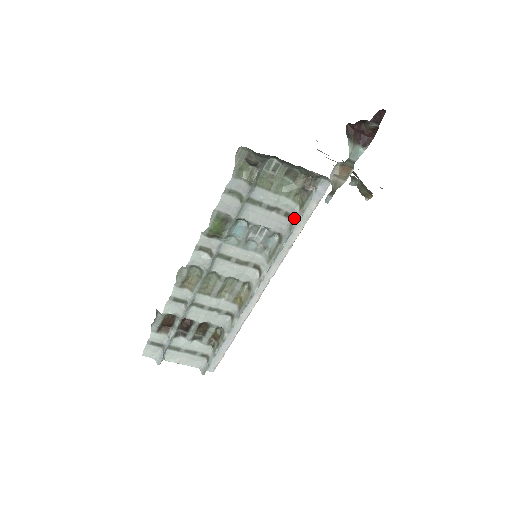
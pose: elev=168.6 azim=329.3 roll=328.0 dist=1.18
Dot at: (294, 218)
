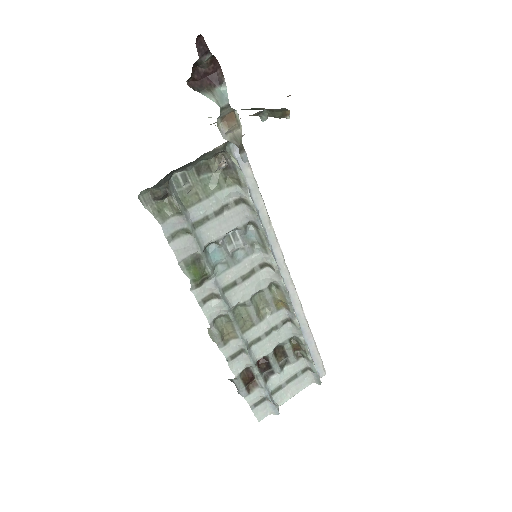
Dot at: (245, 198)
